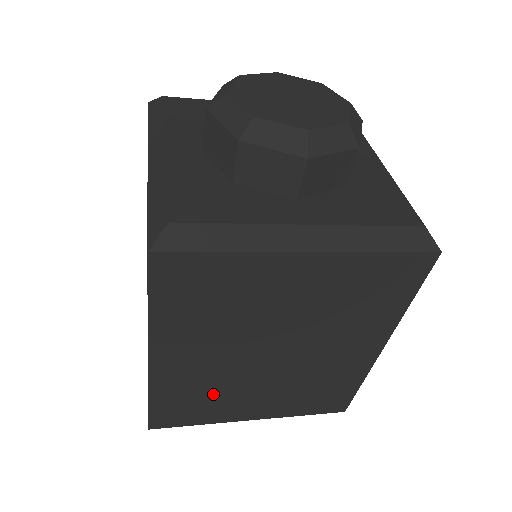
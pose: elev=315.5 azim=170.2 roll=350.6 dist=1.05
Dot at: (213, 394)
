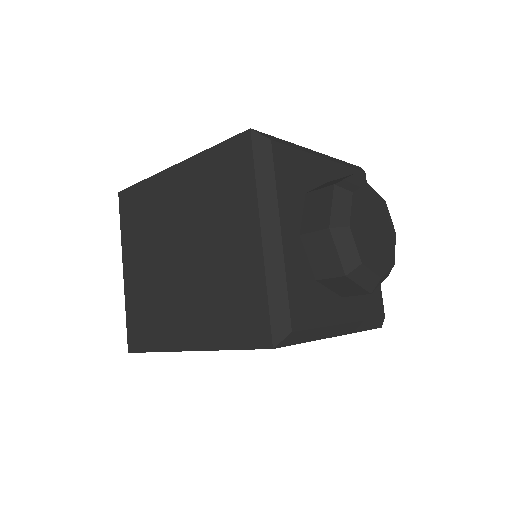
Dot at: occluded
